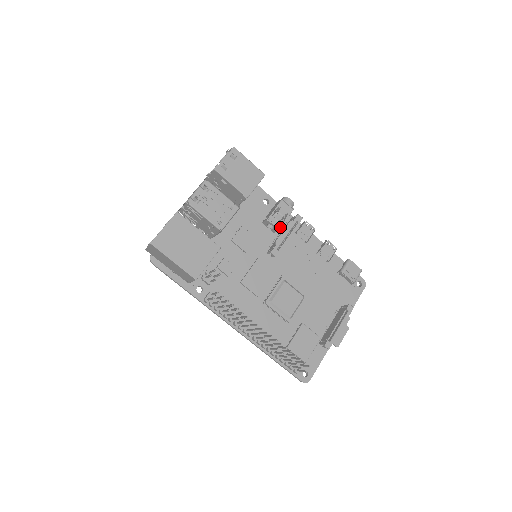
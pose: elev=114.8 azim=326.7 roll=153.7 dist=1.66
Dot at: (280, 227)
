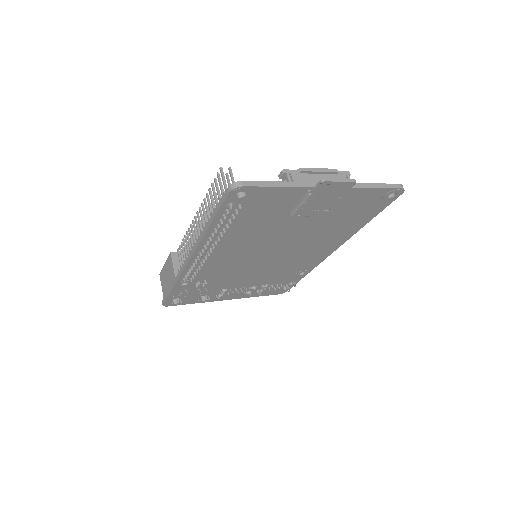
Dot at: occluded
